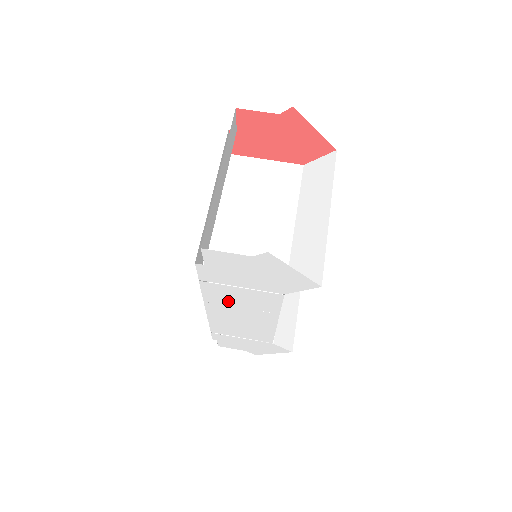
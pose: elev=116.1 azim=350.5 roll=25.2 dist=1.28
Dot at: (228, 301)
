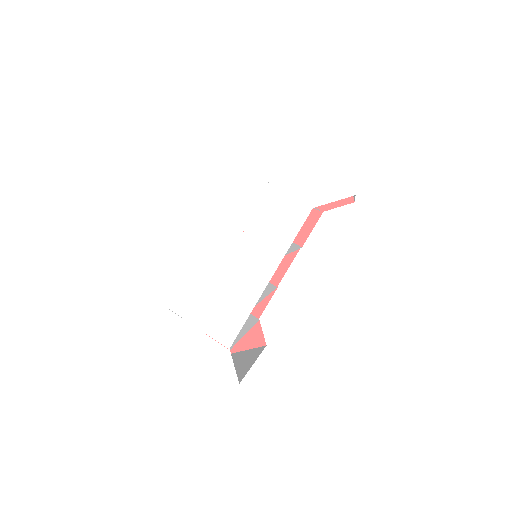
Dot at: (246, 218)
